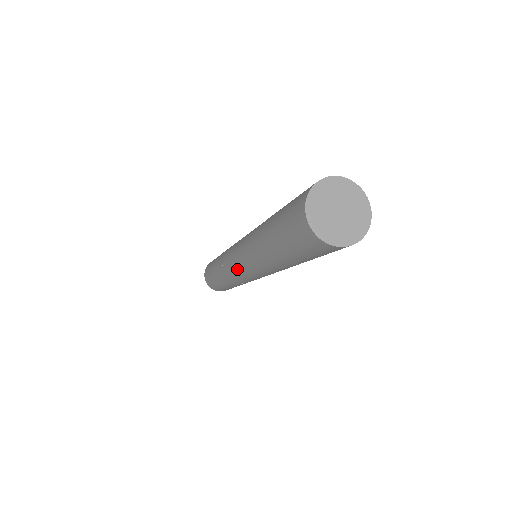
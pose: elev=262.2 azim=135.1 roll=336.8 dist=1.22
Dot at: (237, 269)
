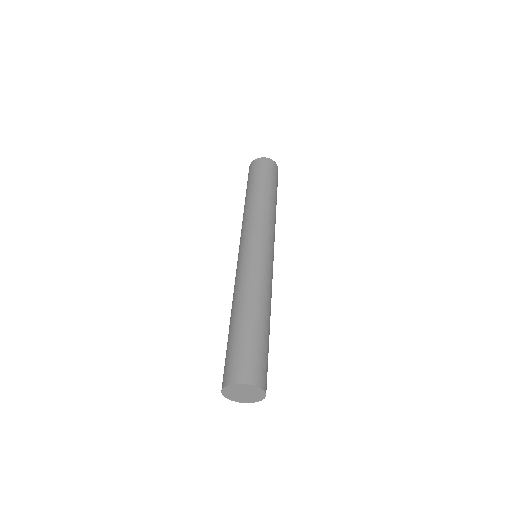
Dot at: occluded
